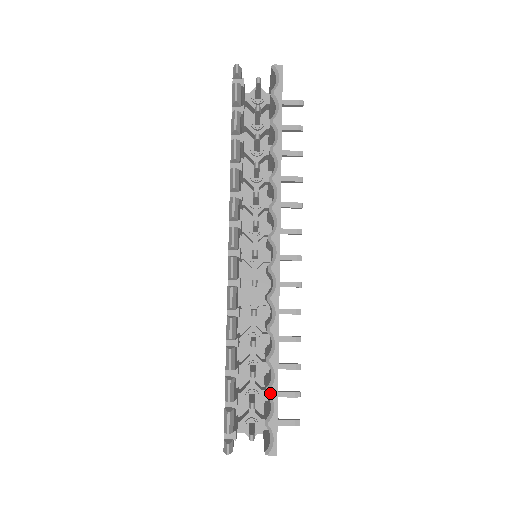
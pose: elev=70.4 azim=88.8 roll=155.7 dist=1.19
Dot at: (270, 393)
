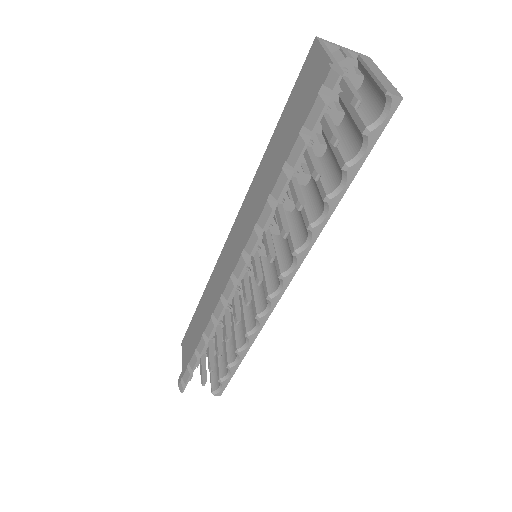
Dot at: (230, 369)
